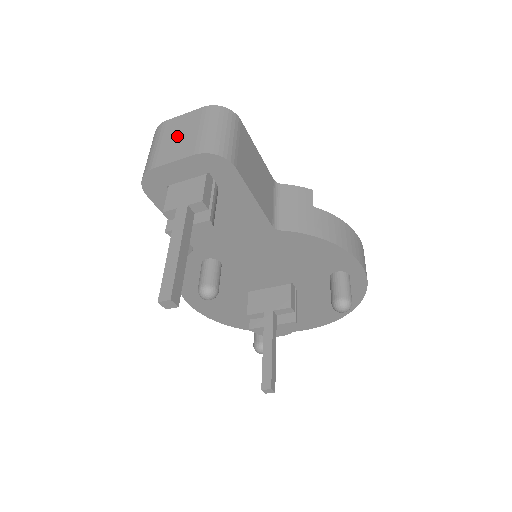
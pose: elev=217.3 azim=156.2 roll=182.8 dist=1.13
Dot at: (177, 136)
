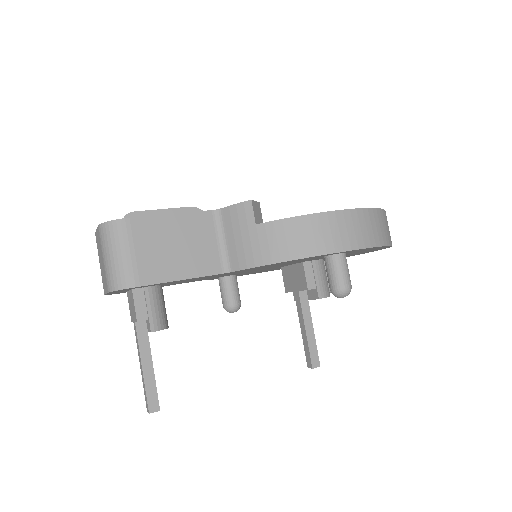
Dot at: (100, 261)
